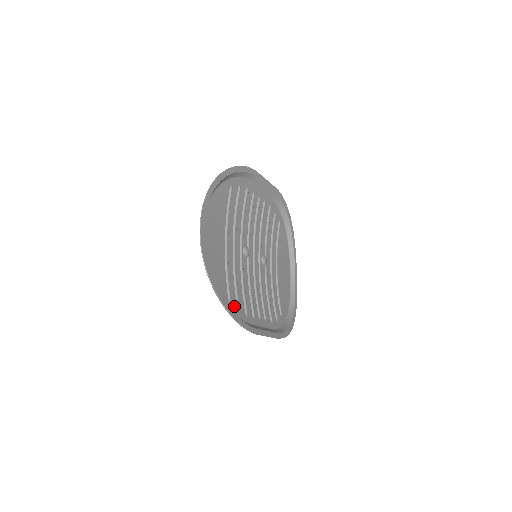
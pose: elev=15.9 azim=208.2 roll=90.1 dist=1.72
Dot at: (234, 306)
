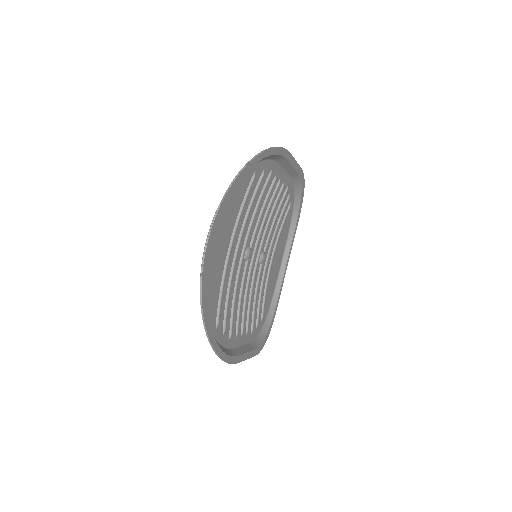
Dot at: (220, 332)
